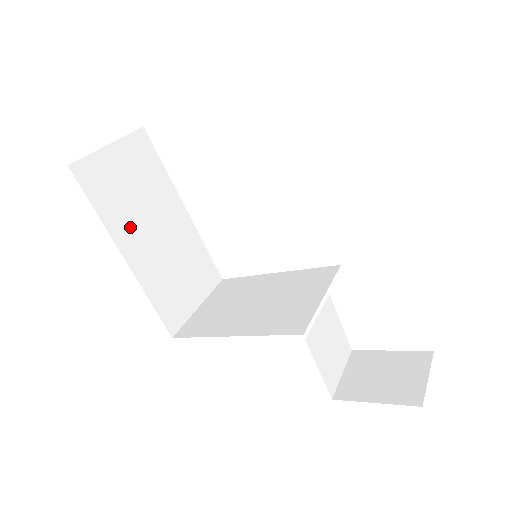
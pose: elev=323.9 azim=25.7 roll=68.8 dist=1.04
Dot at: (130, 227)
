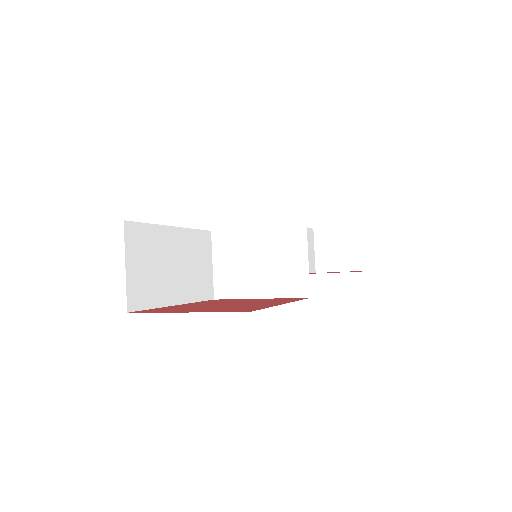
Dot at: (166, 287)
